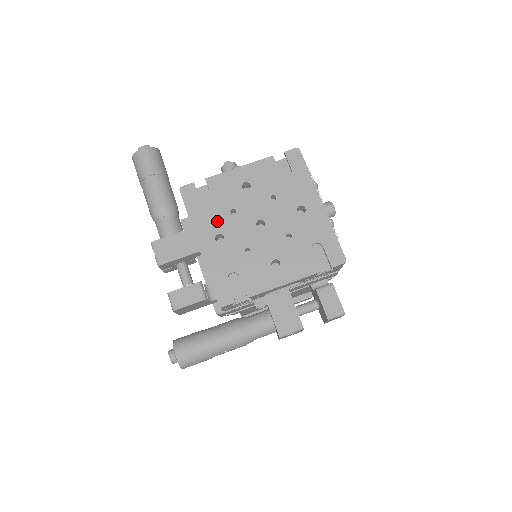
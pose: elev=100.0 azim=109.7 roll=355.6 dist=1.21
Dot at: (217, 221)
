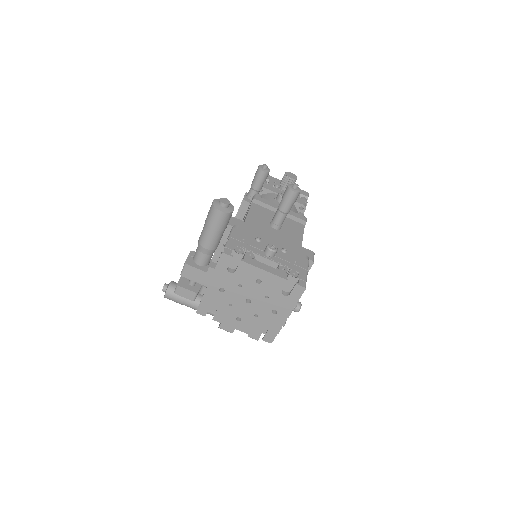
Dot at: (228, 283)
